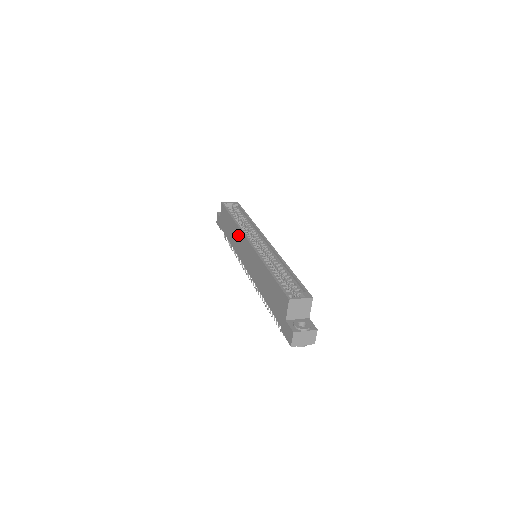
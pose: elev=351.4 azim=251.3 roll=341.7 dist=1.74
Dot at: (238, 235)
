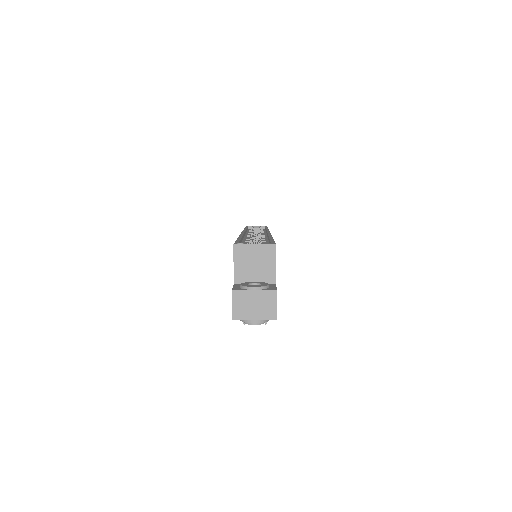
Dot at: occluded
